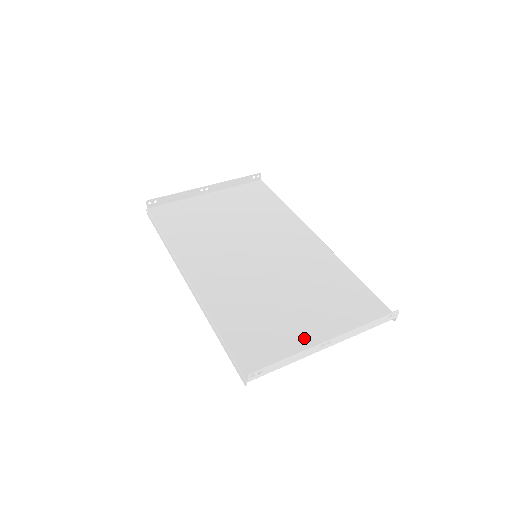
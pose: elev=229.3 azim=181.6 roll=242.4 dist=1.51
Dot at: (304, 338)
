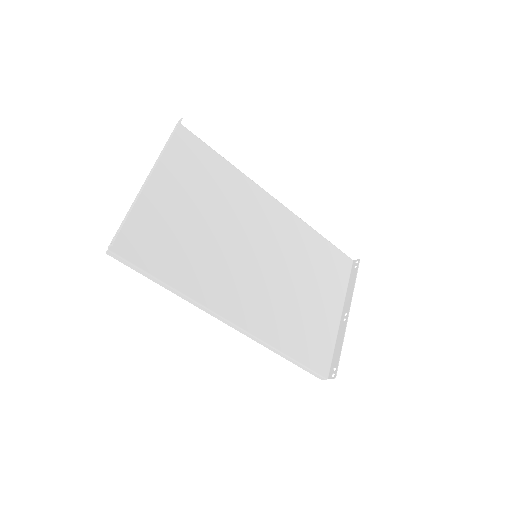
Dot at: (329, 319)
